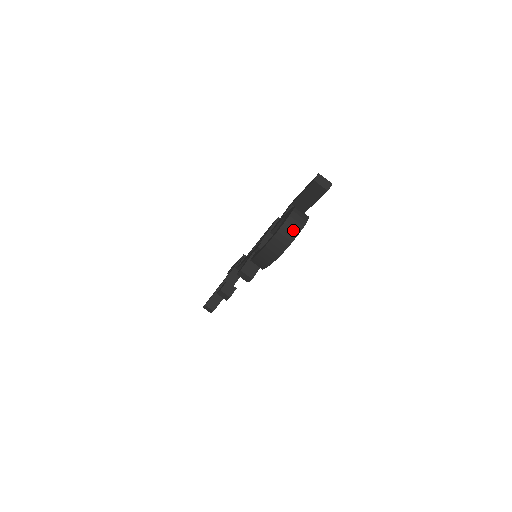
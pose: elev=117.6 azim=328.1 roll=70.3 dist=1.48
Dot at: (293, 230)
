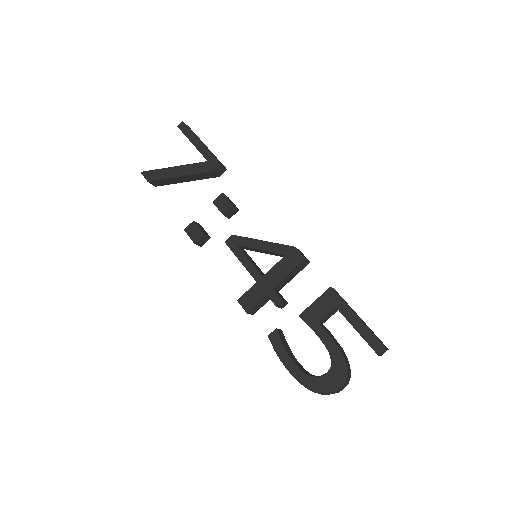
Dot at: (334, 393)
